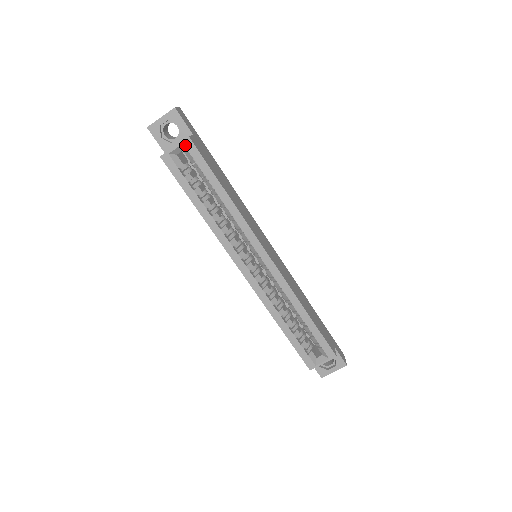
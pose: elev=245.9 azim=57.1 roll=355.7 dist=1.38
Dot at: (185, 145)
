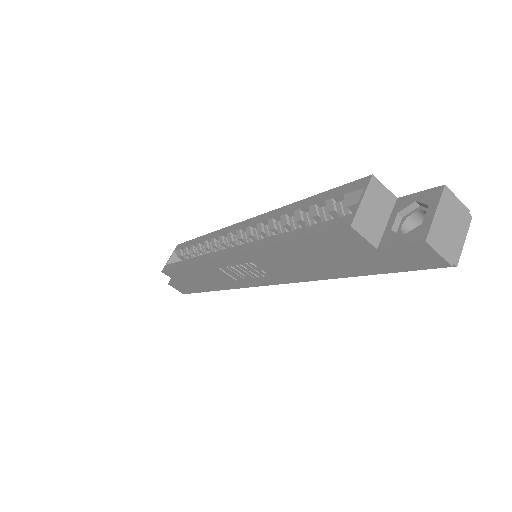
Dot at: (175, 250)
